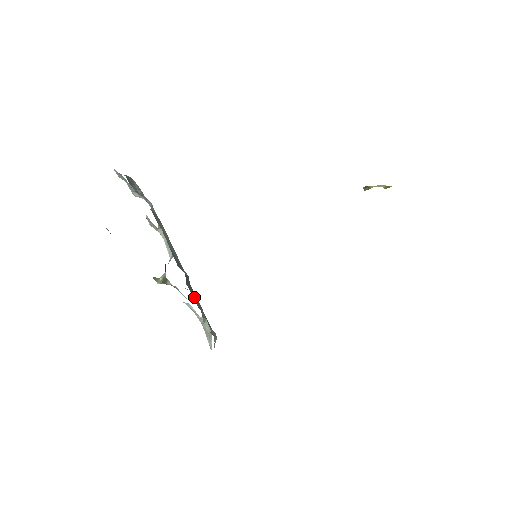
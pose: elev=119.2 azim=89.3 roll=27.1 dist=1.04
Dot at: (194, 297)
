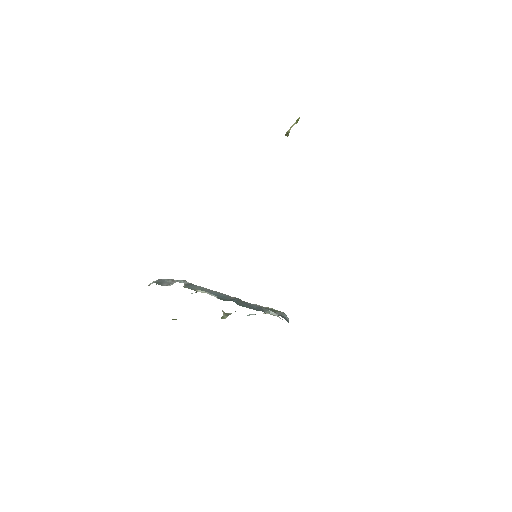
Dot at: (250, 307)
